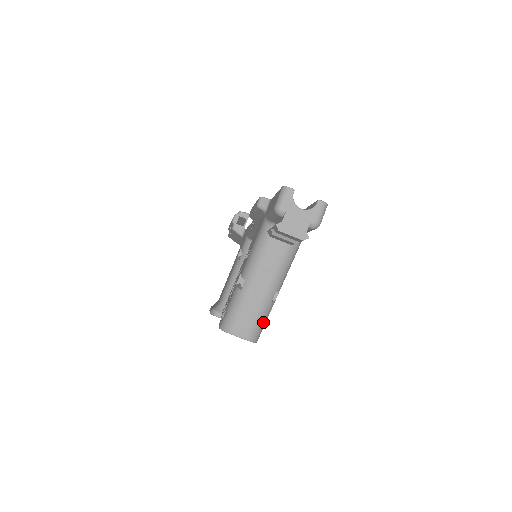
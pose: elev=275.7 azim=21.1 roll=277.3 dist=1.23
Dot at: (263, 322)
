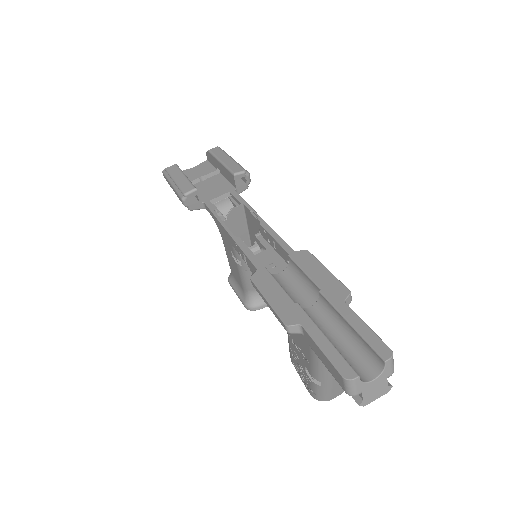
Dot at: occluded
